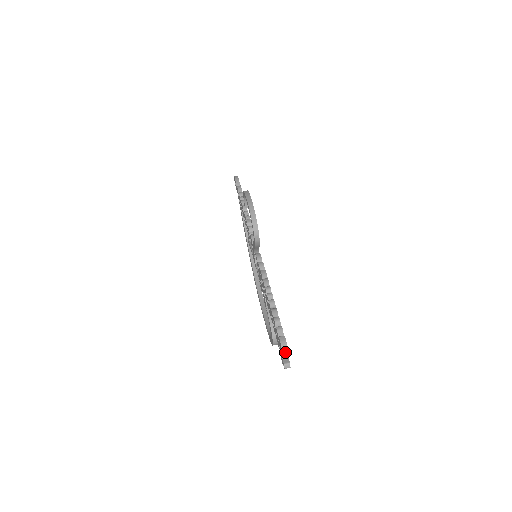
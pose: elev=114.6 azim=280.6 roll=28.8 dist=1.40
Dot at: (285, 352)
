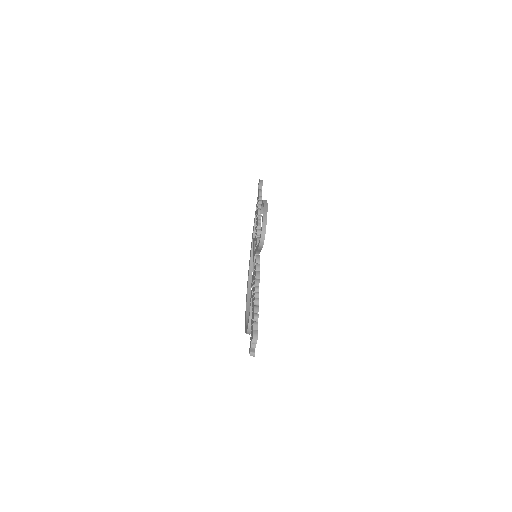
Dot at: (254, 343)
